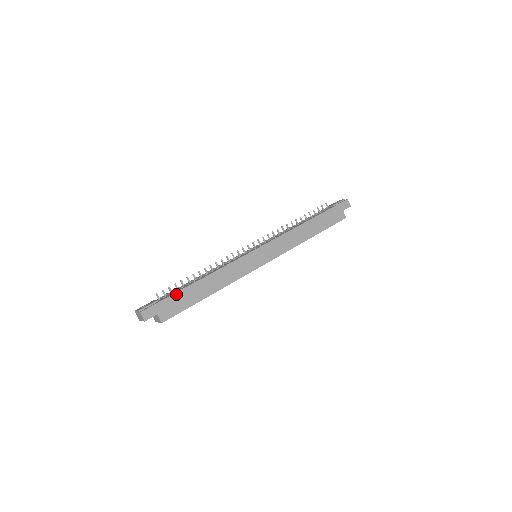
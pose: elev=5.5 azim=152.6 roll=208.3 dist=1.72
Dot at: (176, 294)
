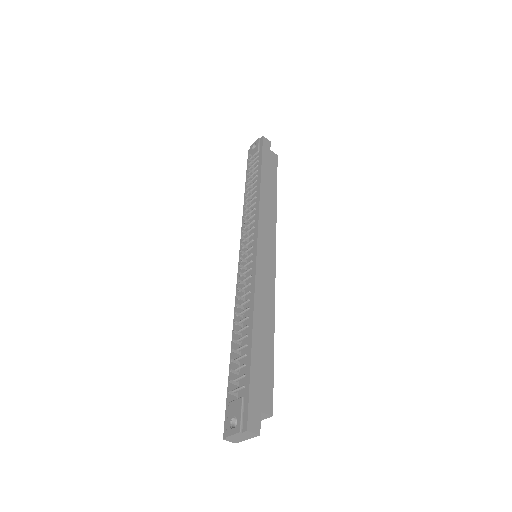
Dot at: (252, 369)
